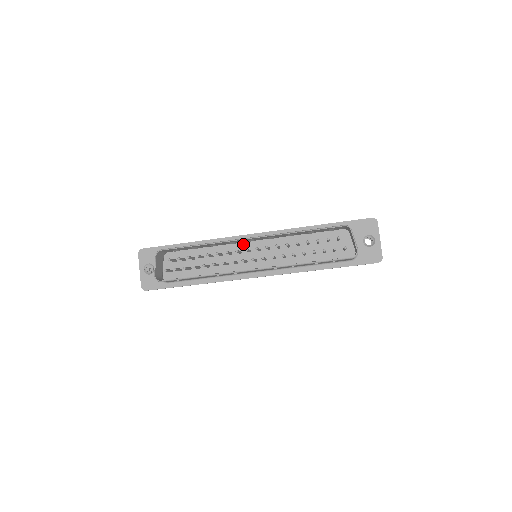
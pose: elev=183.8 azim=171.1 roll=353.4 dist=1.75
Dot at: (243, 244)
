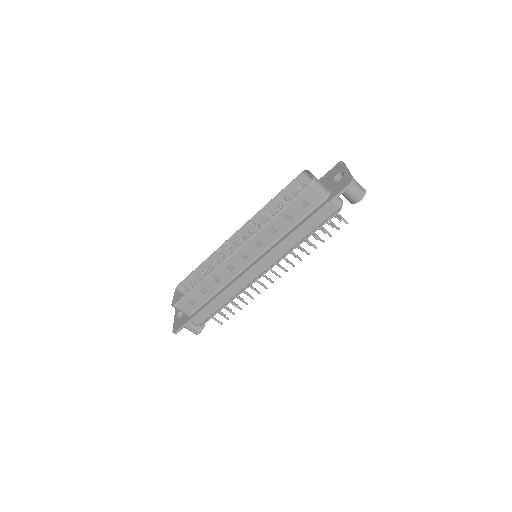
Dot at: occluded
